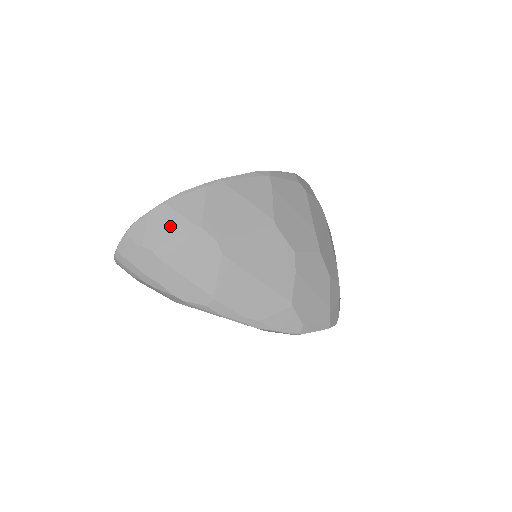
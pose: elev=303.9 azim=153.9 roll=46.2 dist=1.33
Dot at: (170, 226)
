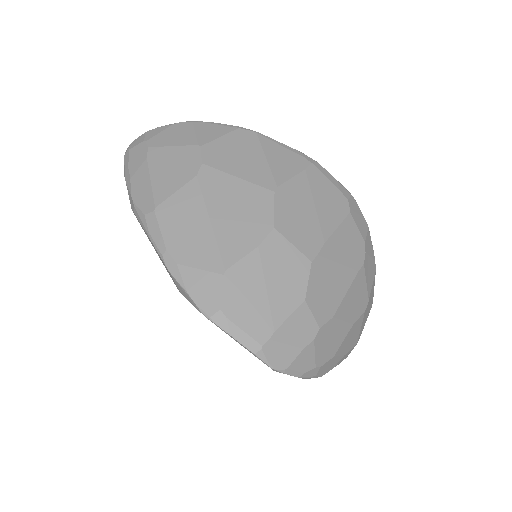
Dot at: (179, 137)
